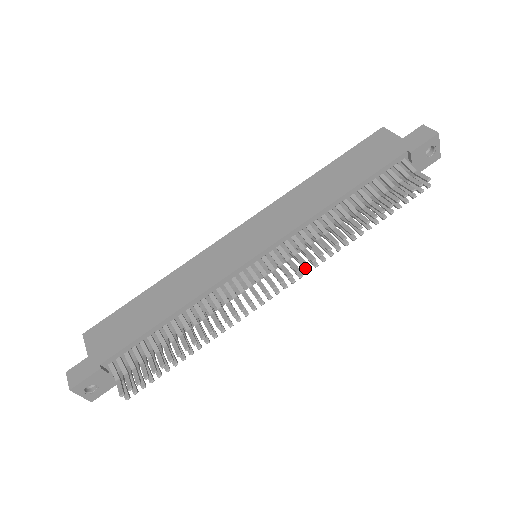
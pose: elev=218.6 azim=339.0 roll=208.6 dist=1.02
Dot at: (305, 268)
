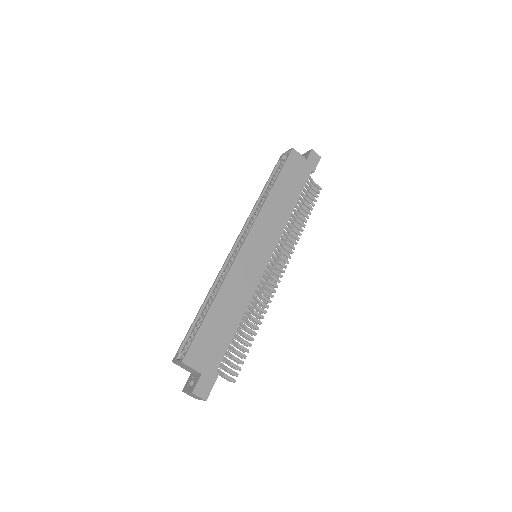
Dot at: occluded
